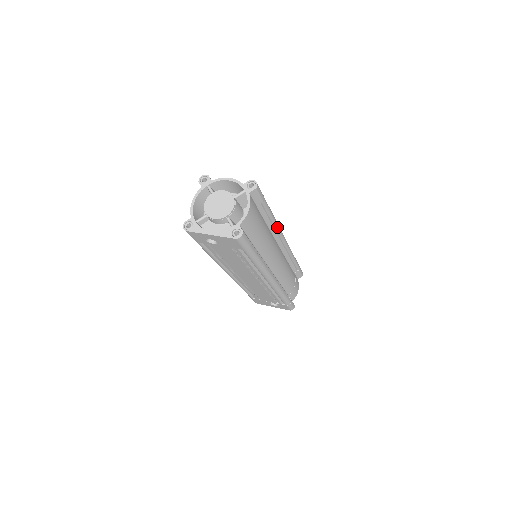
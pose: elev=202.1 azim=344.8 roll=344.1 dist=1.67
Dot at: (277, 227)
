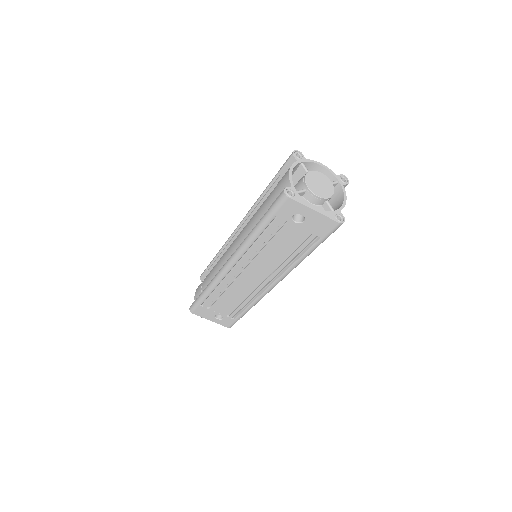
Dot at: occluded
